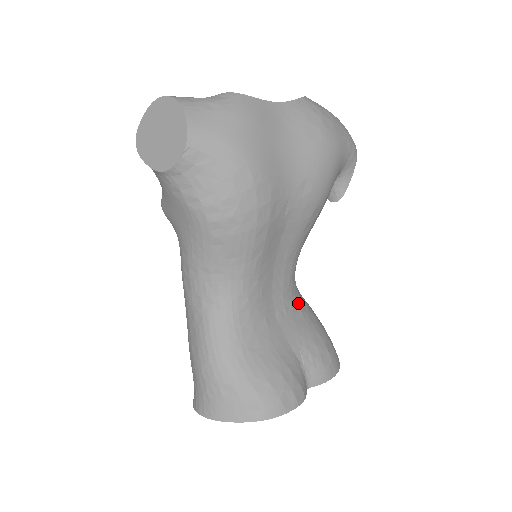
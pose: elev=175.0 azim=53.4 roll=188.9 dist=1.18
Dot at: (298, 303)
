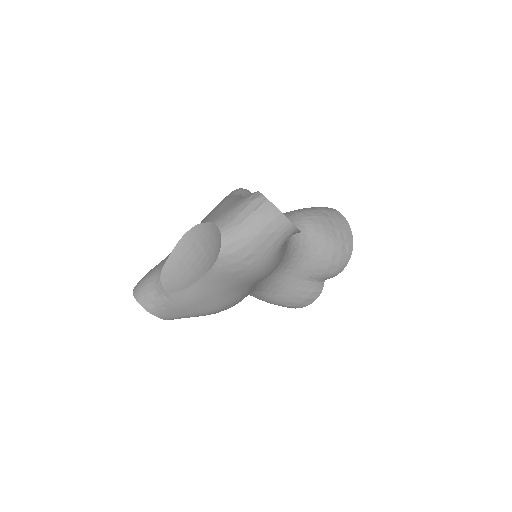
Dot at: (302, 252)
